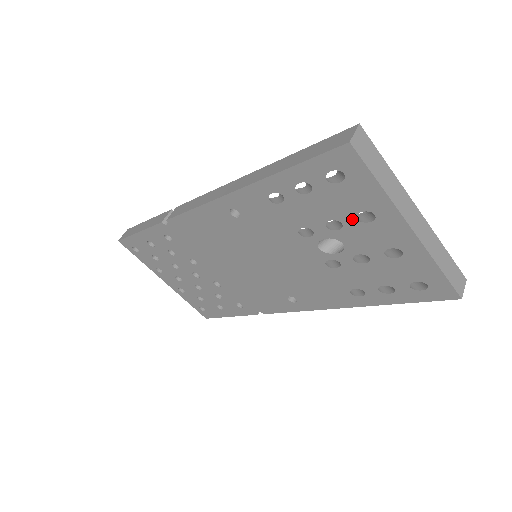
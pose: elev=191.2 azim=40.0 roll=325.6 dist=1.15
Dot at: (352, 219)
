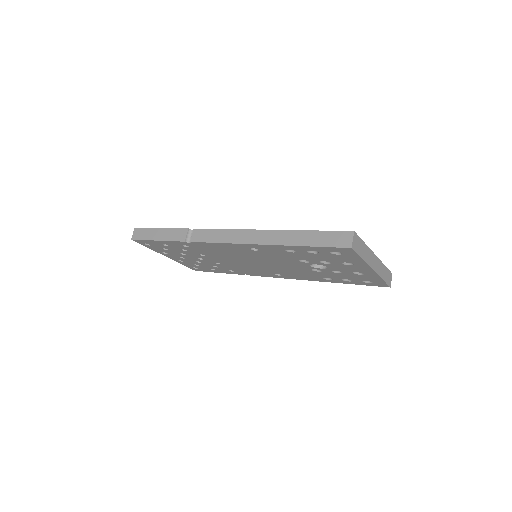
Dot at: (339, 263)
